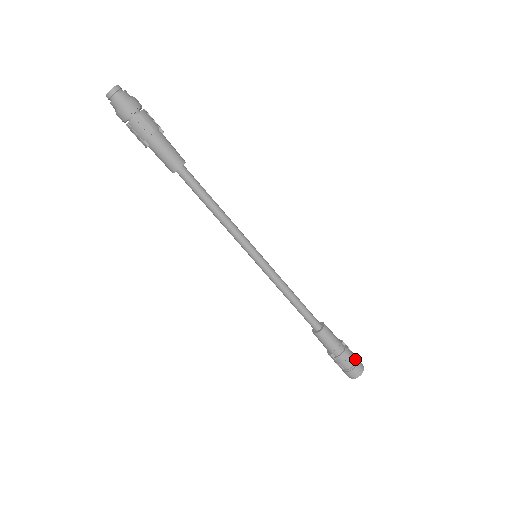
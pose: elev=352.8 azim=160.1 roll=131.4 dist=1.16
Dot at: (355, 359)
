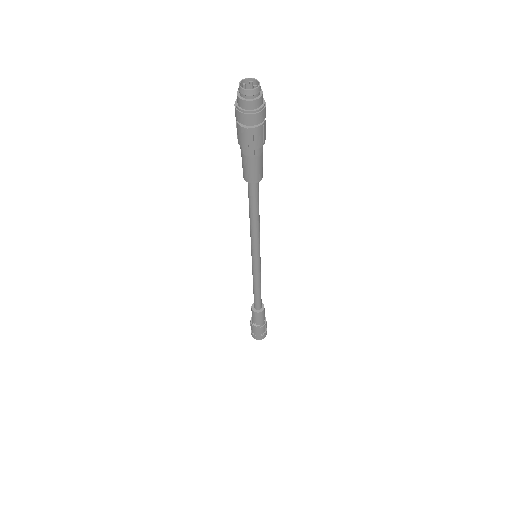
Dot at: occluded
